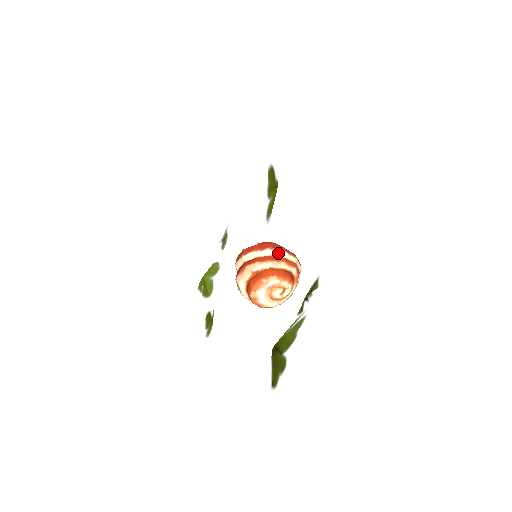
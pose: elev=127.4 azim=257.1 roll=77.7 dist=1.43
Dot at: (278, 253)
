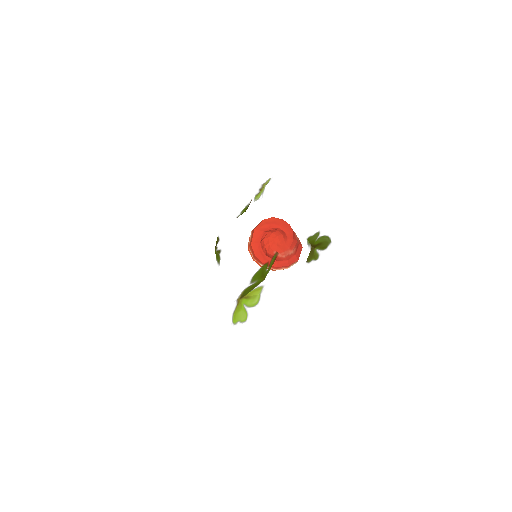
Dot at: occluded
